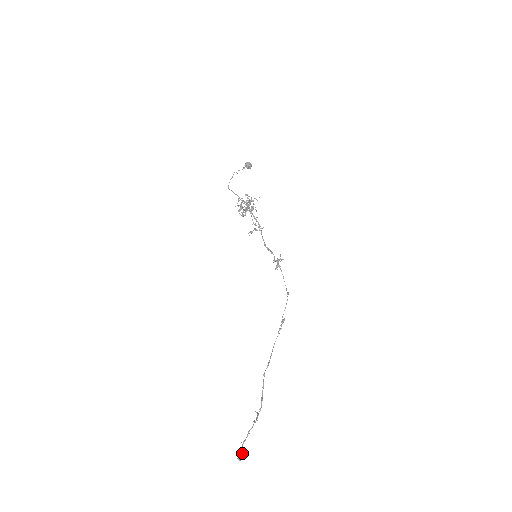
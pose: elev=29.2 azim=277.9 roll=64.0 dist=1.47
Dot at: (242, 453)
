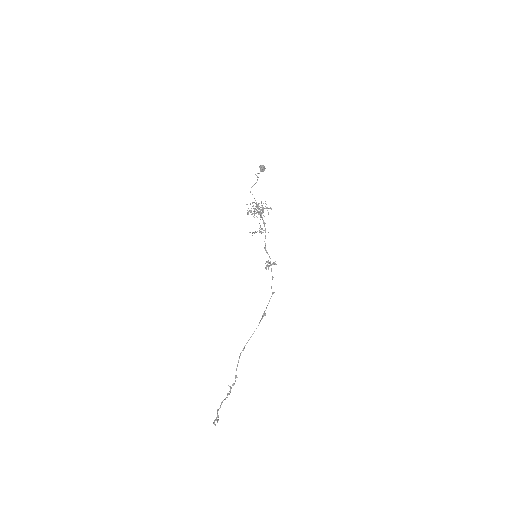
Dot at: (218, 419)
